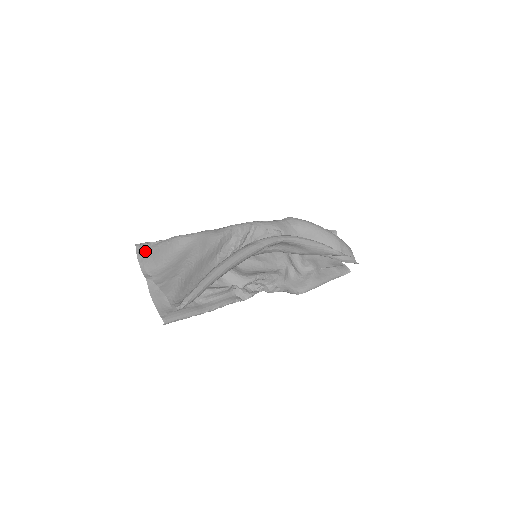
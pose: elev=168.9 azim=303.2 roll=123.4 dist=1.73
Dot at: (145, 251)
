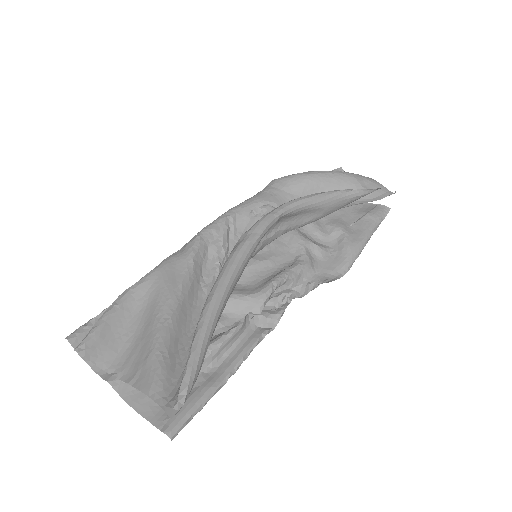
Dot at: (86, 340)
